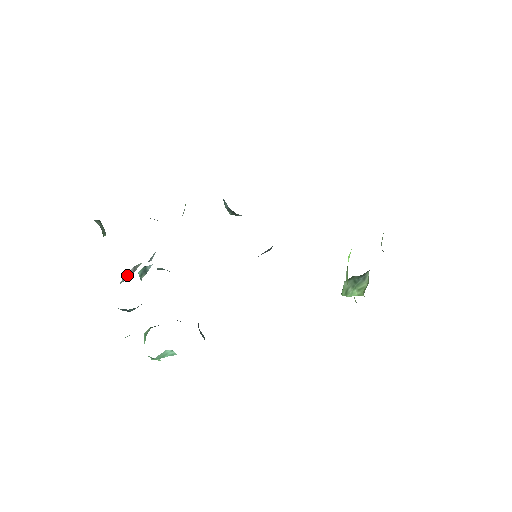
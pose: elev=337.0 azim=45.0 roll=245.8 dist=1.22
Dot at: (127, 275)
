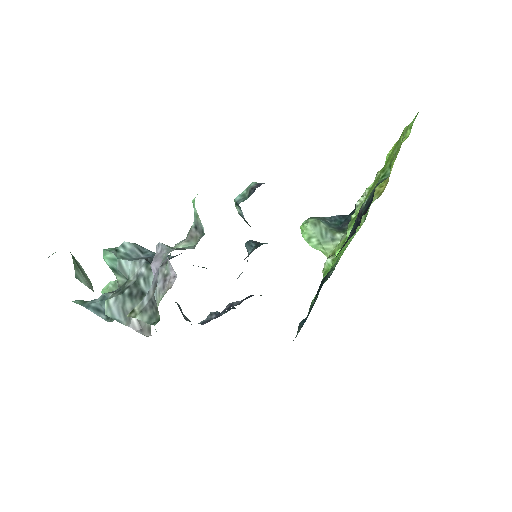
Dot at: (121, 314)
